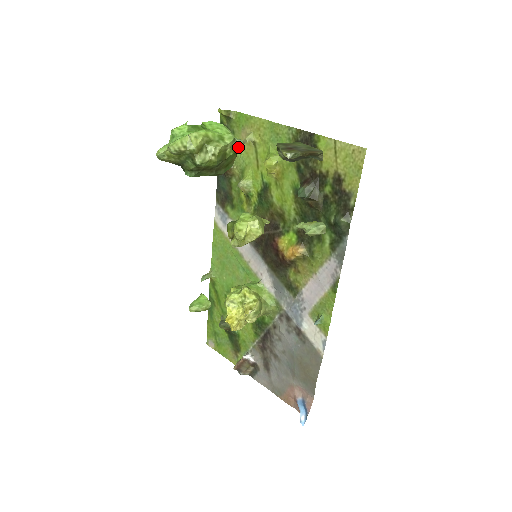
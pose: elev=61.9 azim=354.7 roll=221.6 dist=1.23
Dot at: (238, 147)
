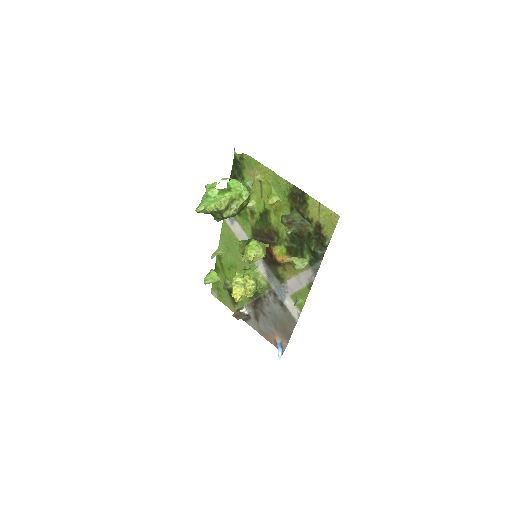
Dot at: occluded
